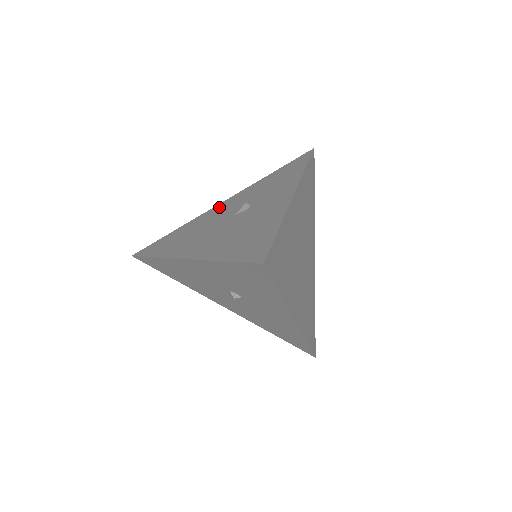
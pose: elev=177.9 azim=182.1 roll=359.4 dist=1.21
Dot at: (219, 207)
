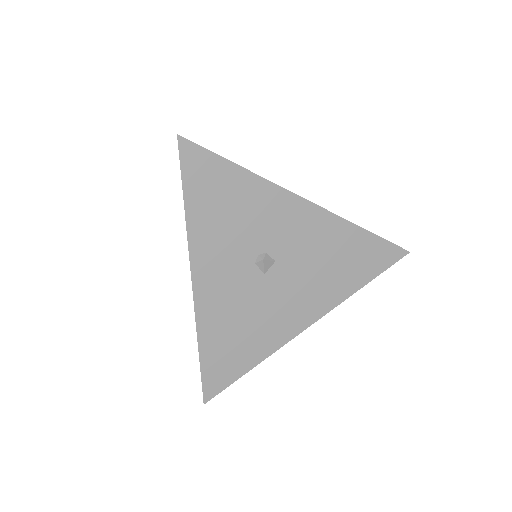
Dot at: occluded
